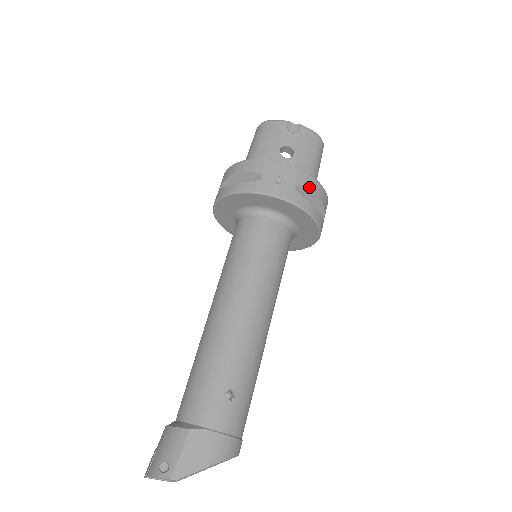
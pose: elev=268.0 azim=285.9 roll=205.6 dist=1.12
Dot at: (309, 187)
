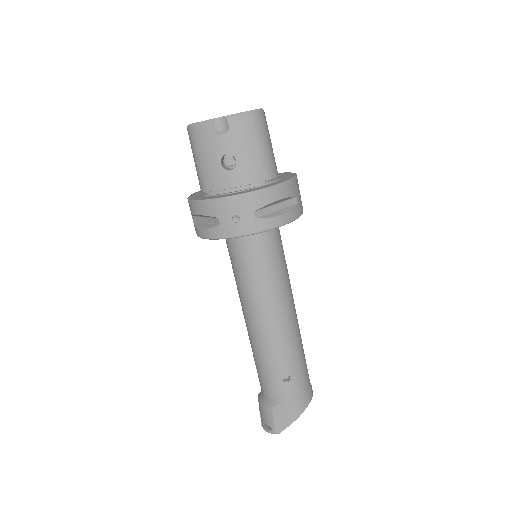
Dot at: (266, 203)
